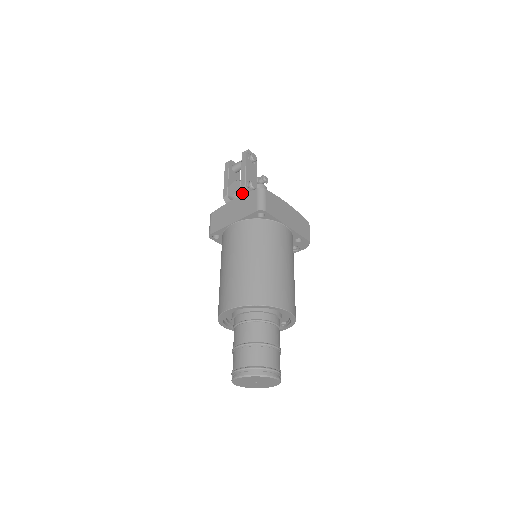
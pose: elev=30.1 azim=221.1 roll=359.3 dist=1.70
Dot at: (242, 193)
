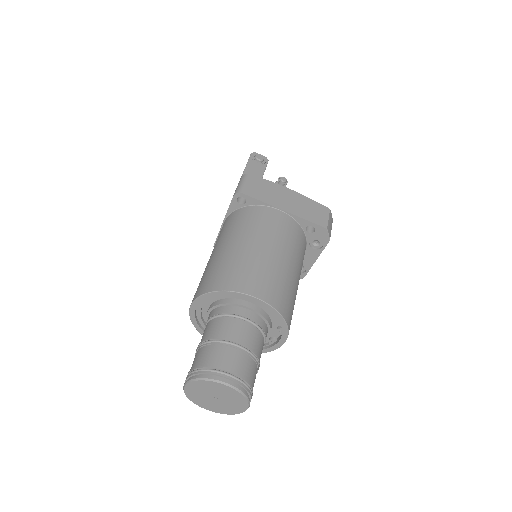
Dot at: occluded
